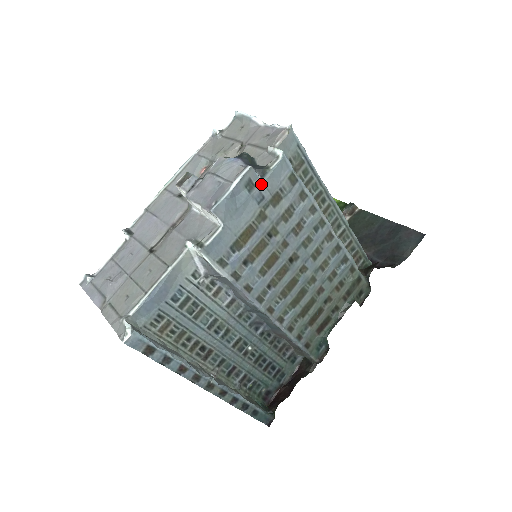
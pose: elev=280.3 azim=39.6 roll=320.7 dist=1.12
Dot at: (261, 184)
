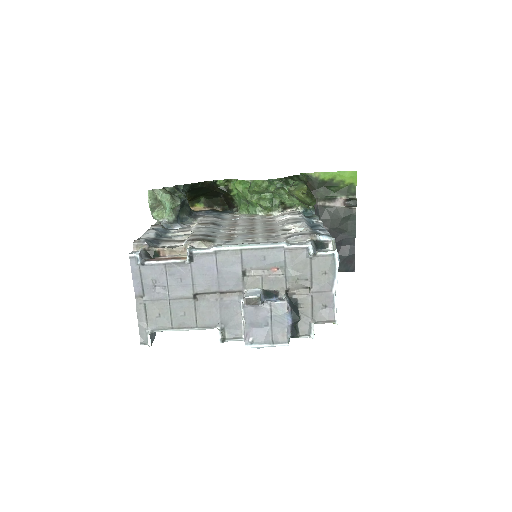
Dot at: occluded
